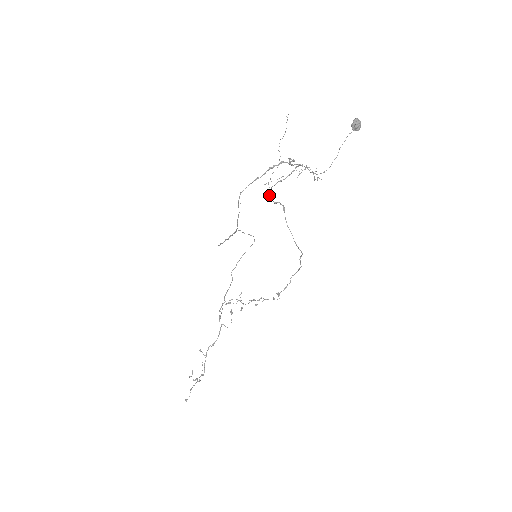
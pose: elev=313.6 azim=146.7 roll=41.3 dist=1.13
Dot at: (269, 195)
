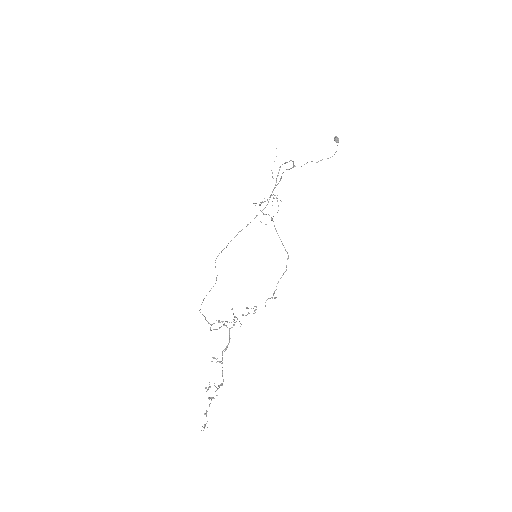
Dot at: occluded
